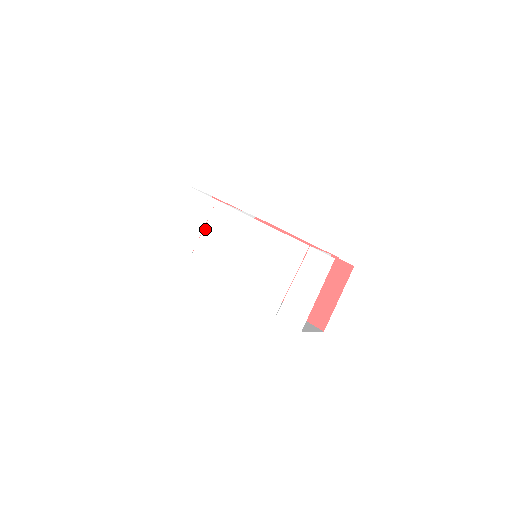
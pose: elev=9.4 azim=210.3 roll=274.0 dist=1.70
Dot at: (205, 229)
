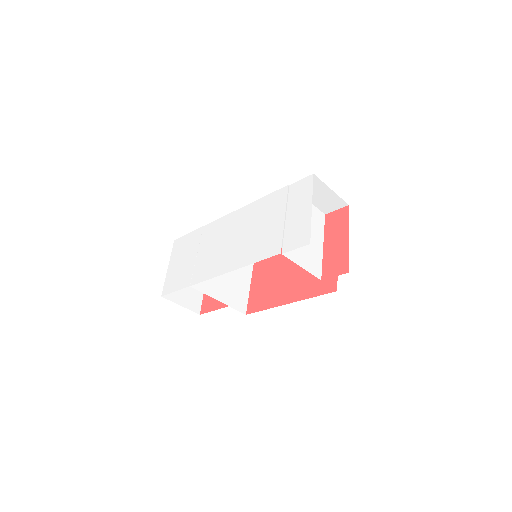
Dot at: (199, 252)
